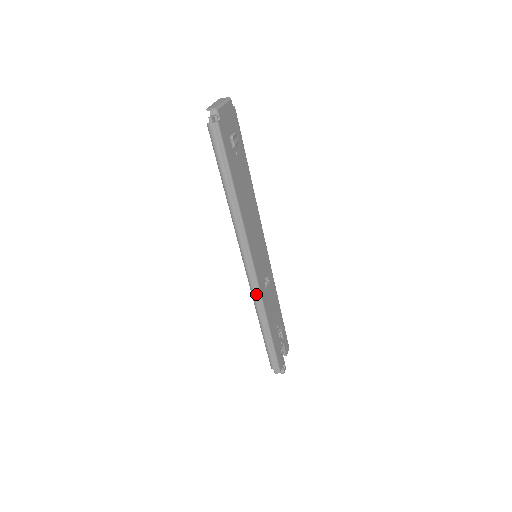
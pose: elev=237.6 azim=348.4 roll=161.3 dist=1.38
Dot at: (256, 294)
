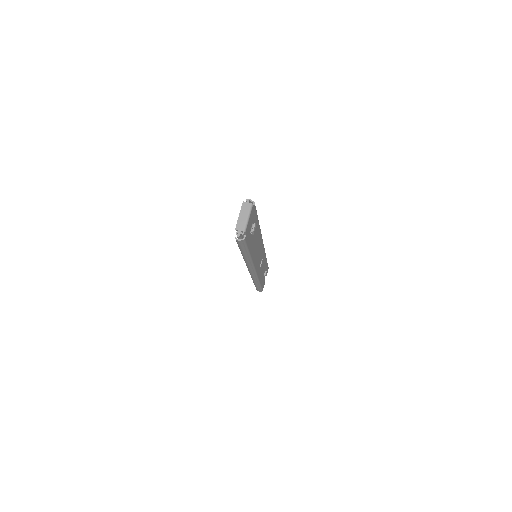
Dot at: (254, 277)
